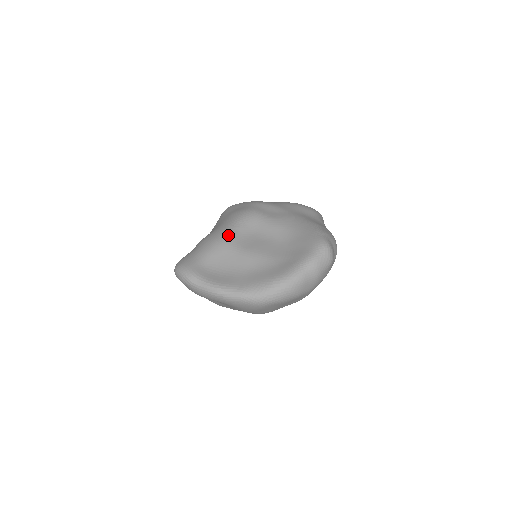
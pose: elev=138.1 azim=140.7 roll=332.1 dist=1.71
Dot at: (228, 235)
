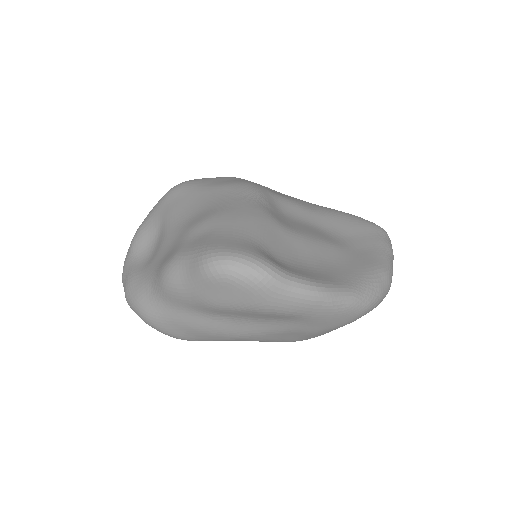
Dot at: (264, 210)
